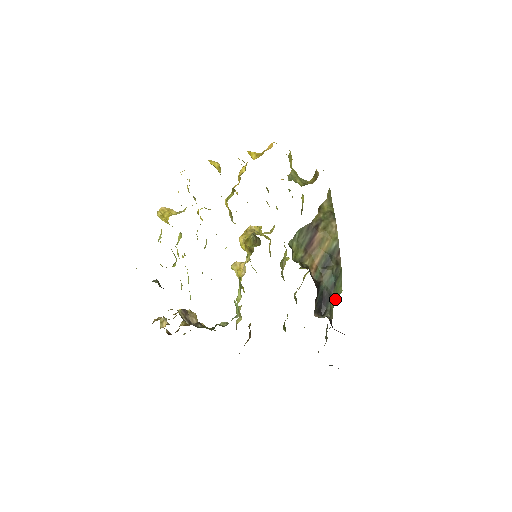
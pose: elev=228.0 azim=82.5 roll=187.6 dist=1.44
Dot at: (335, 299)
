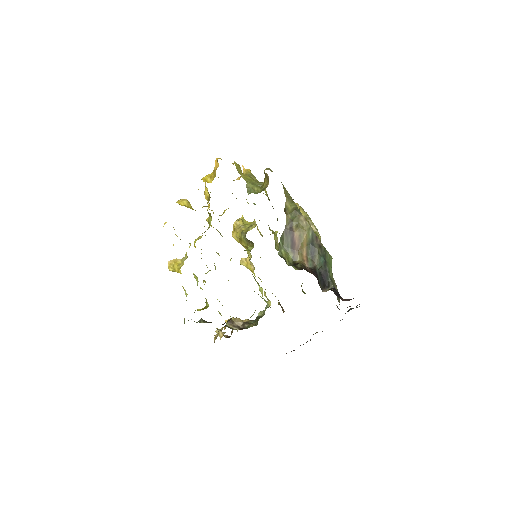
Dot at: (331, 269)
